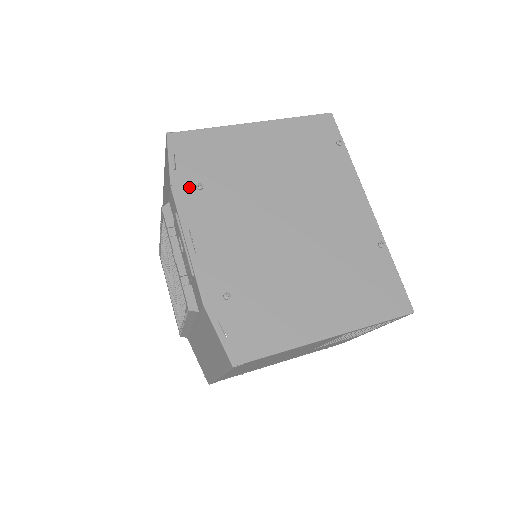
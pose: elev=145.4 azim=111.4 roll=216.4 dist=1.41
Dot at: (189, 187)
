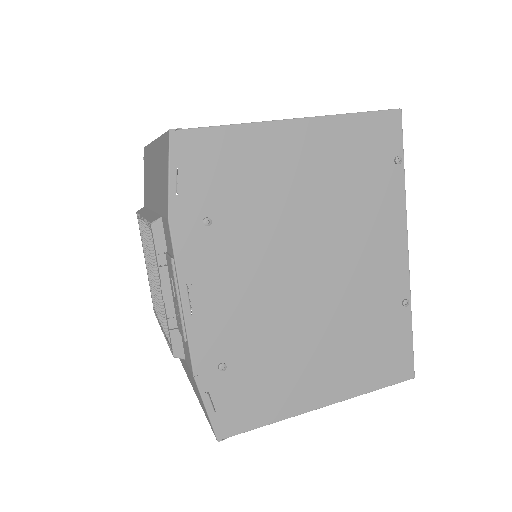
Dot at: (193, 221)
